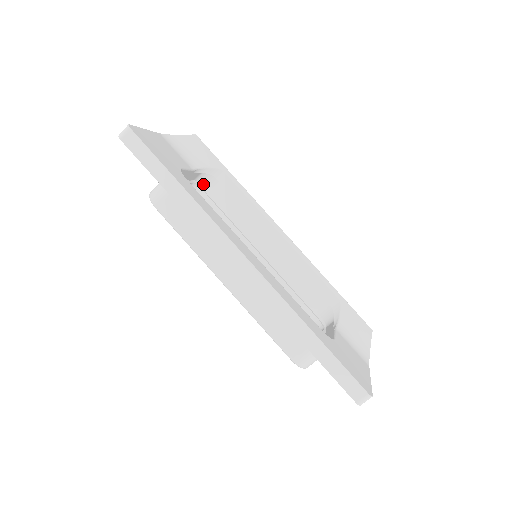
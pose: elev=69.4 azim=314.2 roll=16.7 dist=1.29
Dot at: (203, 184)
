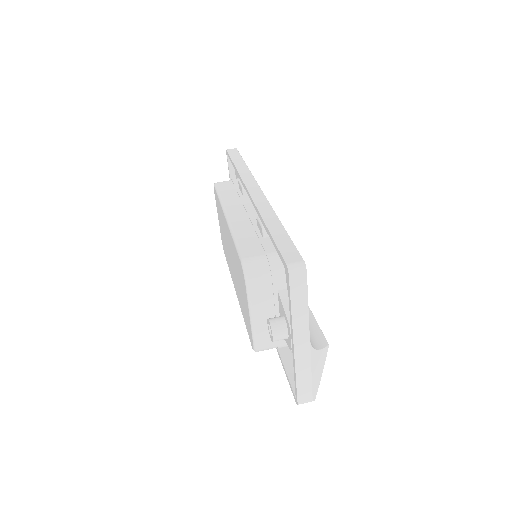
Dot at: occluded
